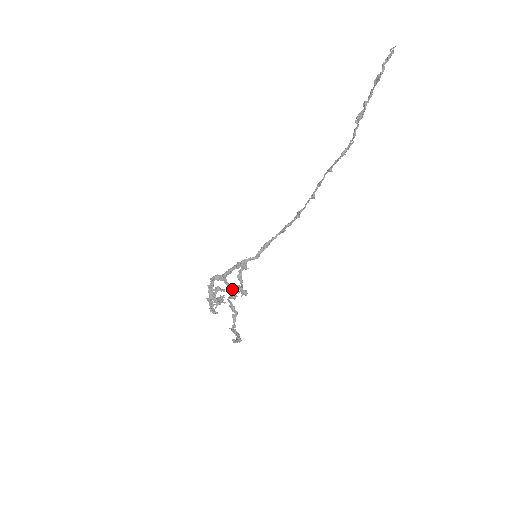
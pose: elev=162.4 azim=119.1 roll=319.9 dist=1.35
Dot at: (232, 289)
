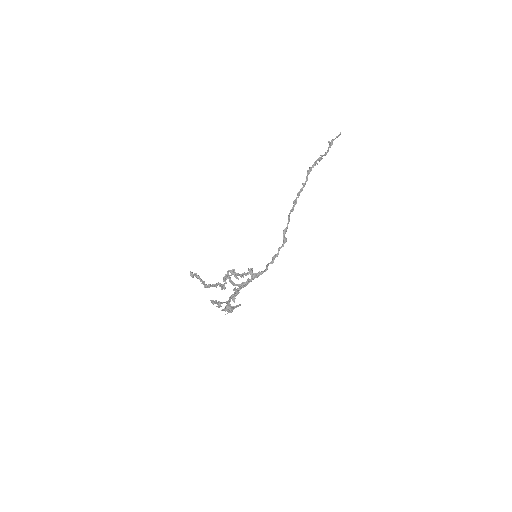
Dot at: (228, 277)
